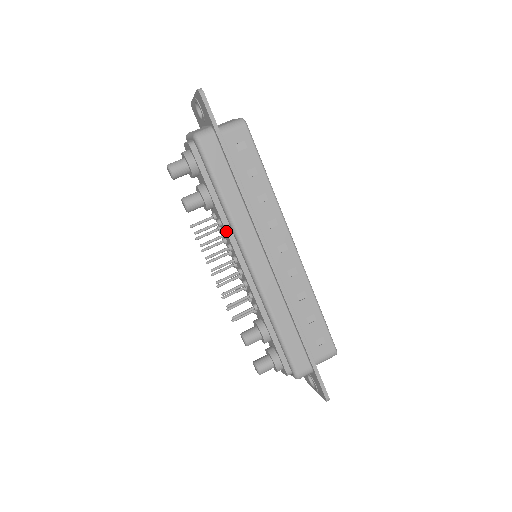
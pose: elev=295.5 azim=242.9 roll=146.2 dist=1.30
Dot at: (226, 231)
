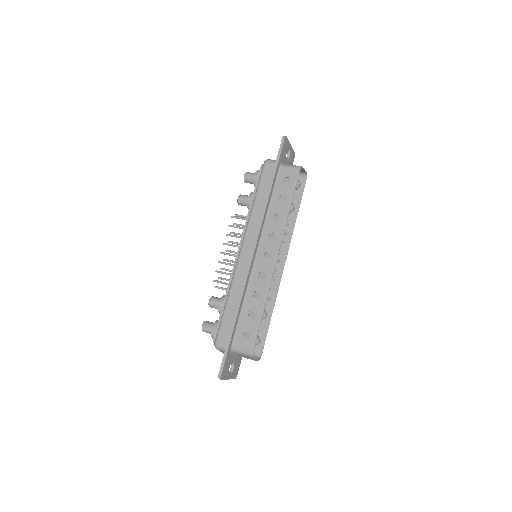
Dot at: (245, 224)
